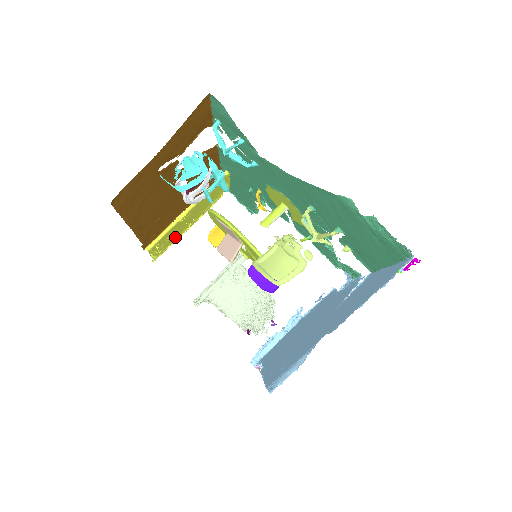
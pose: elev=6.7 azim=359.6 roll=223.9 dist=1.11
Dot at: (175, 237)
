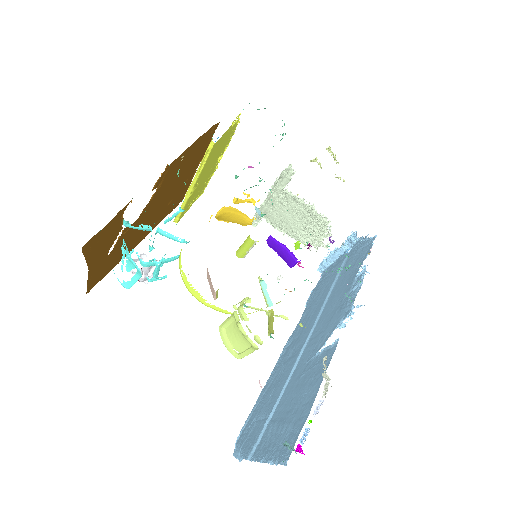
Dot at: (208, 177)
